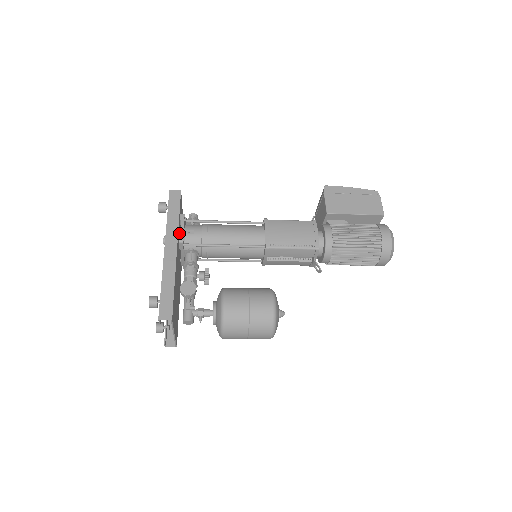
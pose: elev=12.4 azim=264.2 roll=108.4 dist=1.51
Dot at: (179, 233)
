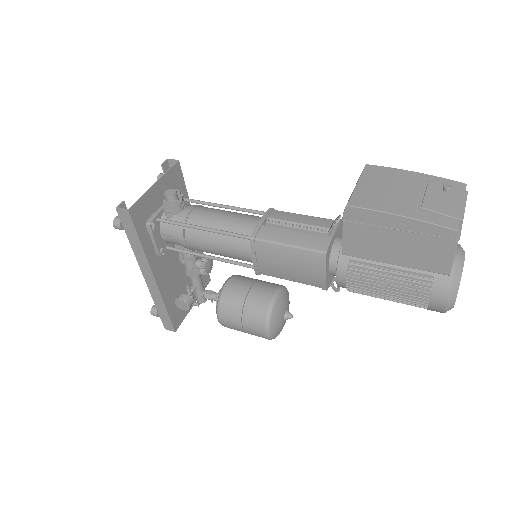
Dot at: occluded
